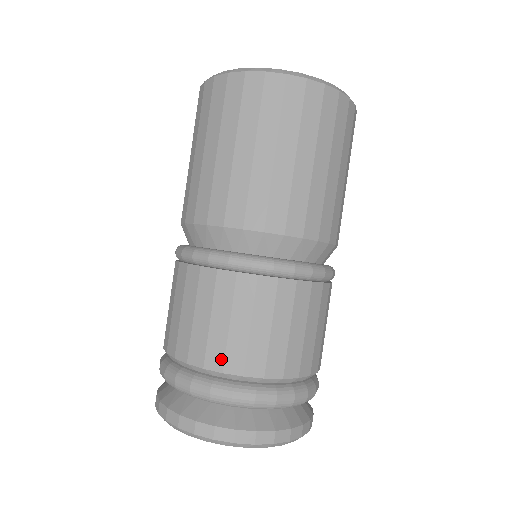
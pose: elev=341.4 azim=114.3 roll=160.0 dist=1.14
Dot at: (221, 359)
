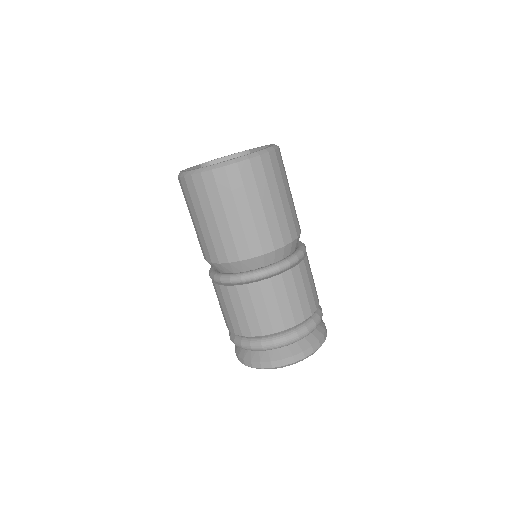
Dot at: (239, 330)
